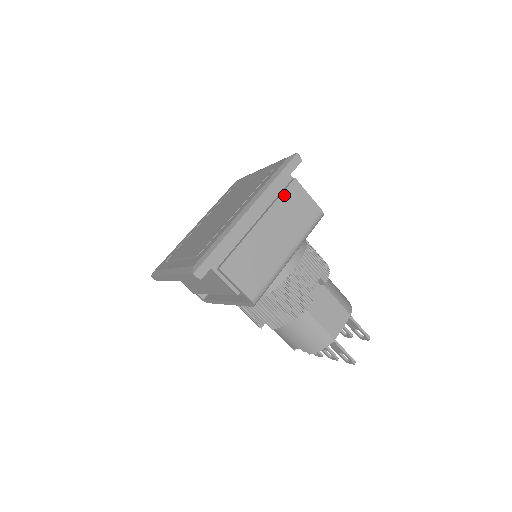
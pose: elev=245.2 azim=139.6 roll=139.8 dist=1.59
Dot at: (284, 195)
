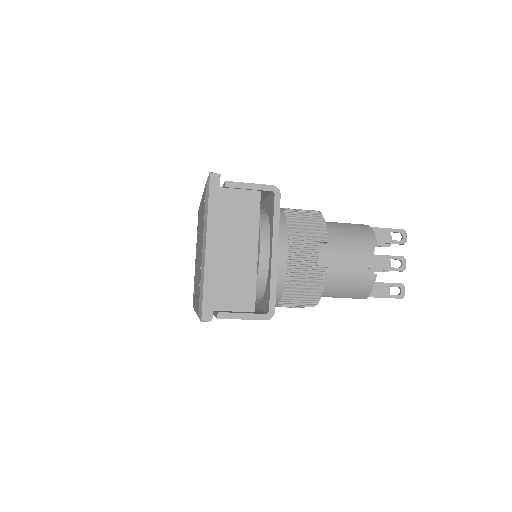
Dot at: occluded
